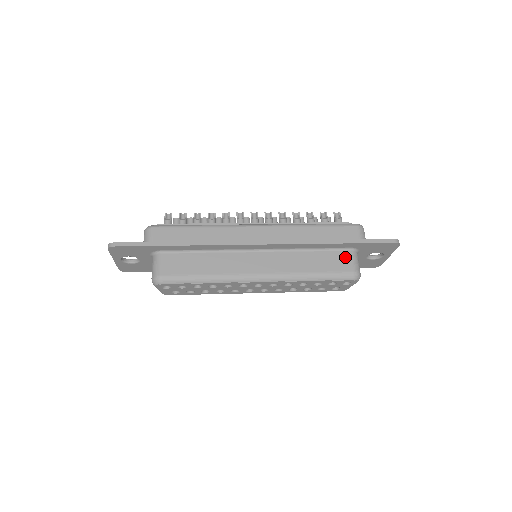
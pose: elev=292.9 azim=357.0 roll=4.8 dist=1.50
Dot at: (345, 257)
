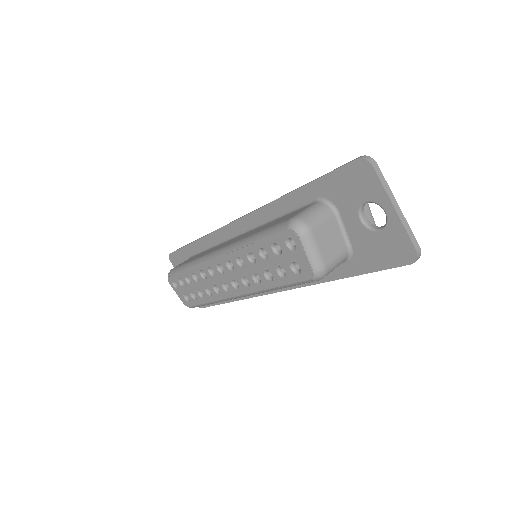
Dot at: (301, 210)
